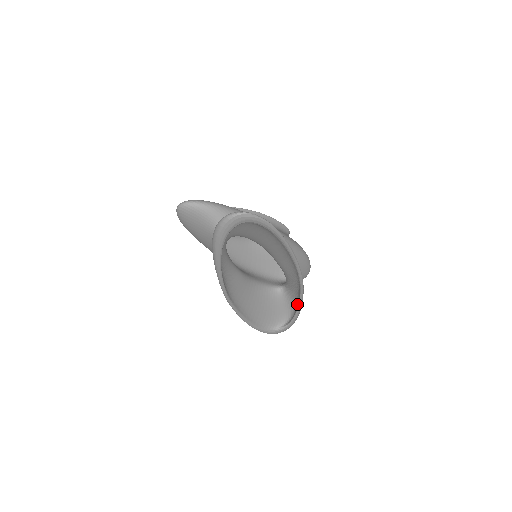
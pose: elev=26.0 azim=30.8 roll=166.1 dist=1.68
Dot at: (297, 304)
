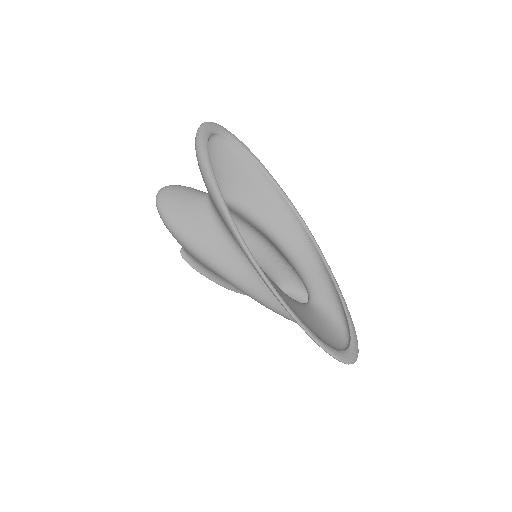
Dot at: (334, 292)
